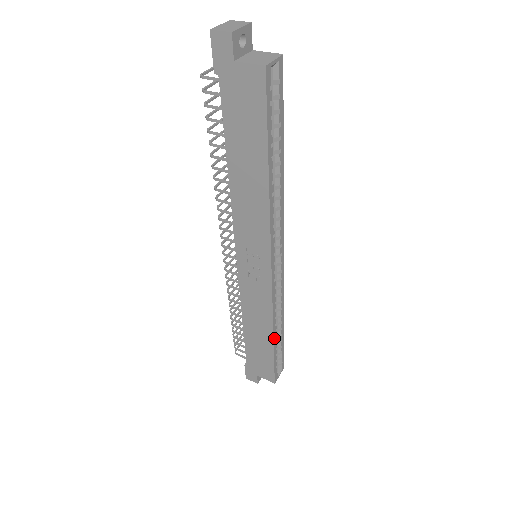
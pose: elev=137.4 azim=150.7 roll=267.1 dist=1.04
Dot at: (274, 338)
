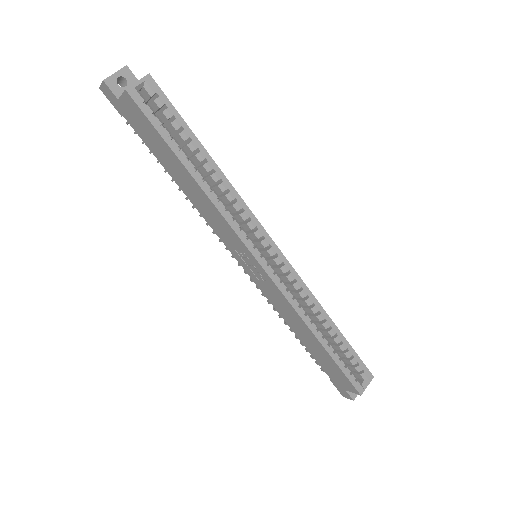
Dot at: (319, 339)
